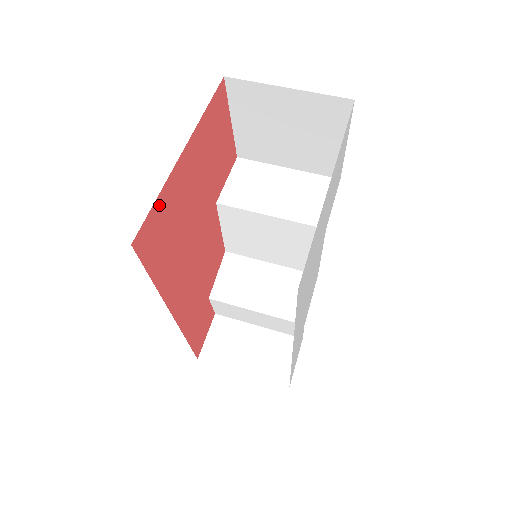
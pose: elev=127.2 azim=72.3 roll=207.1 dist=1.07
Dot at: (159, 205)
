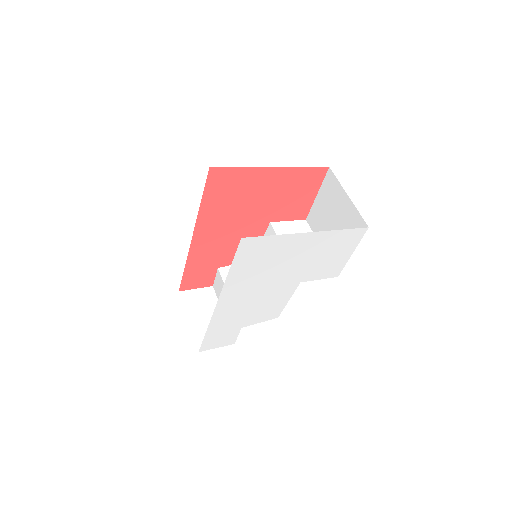
Dot at: (238, 172)
